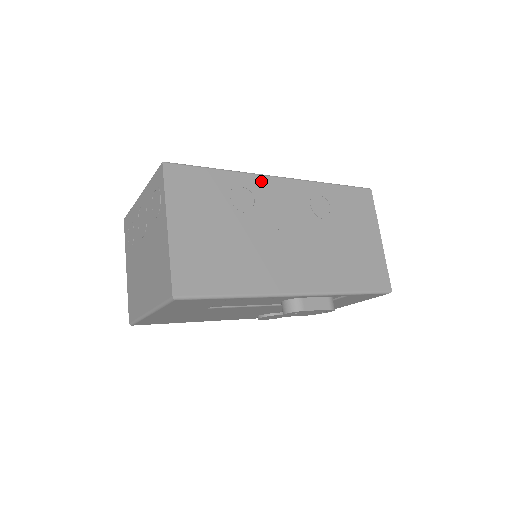
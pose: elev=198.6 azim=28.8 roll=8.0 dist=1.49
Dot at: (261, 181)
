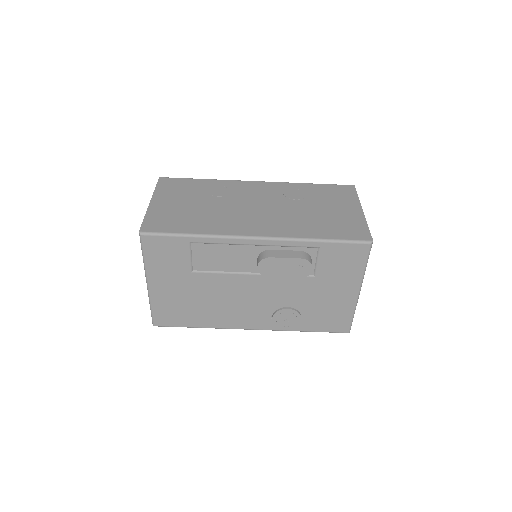
Dot at: (238, 183)
